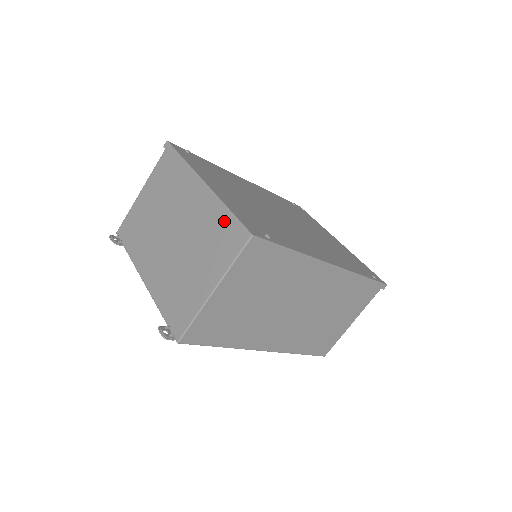
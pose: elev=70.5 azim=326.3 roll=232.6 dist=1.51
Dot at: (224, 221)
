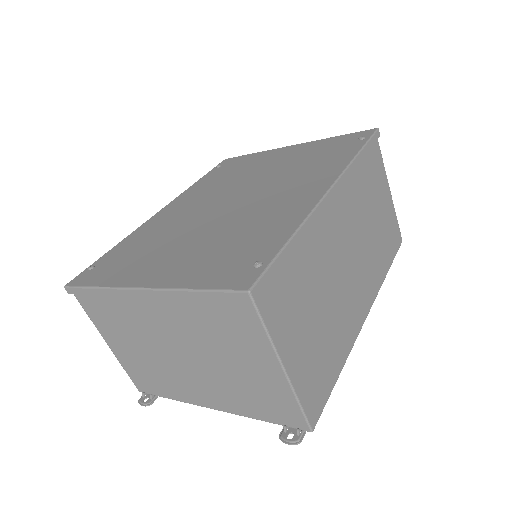
Dot at: (205, 303)
